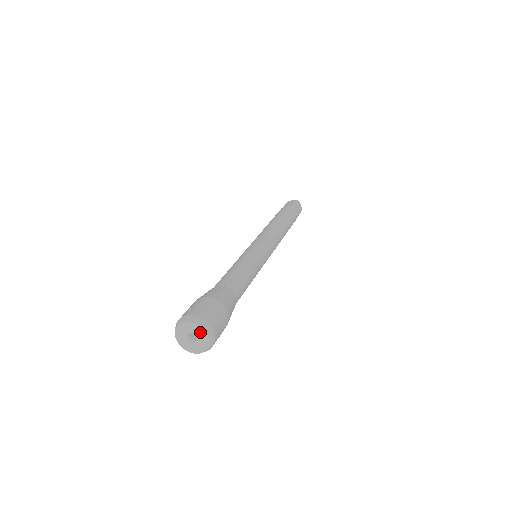
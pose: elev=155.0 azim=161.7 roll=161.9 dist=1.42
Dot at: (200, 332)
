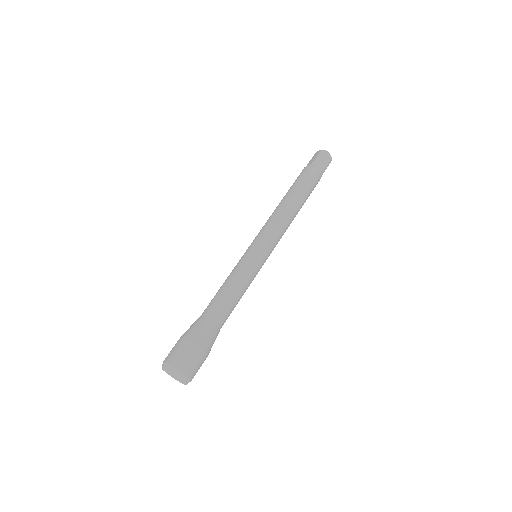
Dot at: (173, 374)
